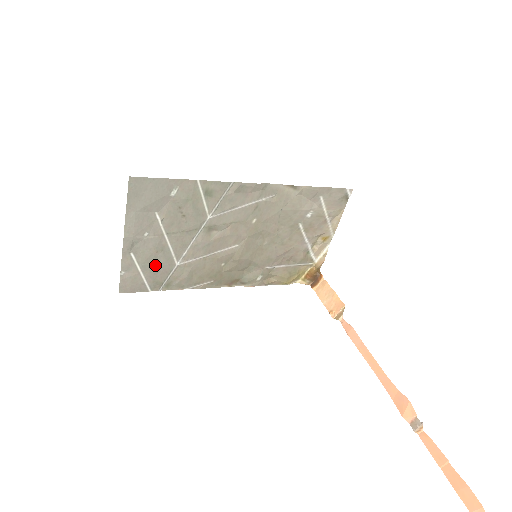
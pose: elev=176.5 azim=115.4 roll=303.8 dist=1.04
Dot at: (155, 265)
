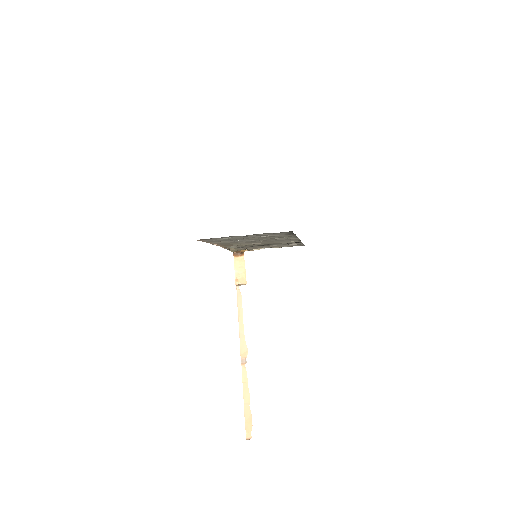
Dot at: (227, 240)
